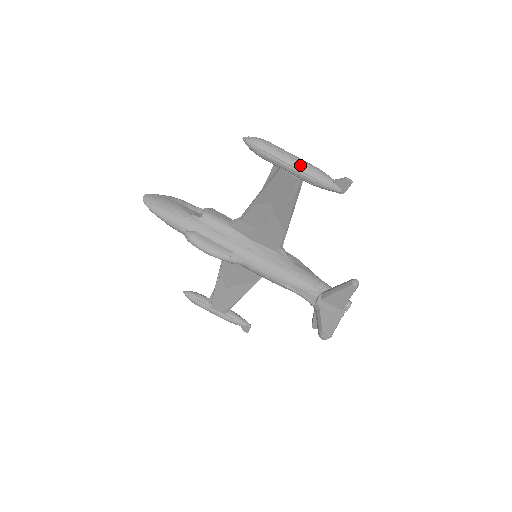
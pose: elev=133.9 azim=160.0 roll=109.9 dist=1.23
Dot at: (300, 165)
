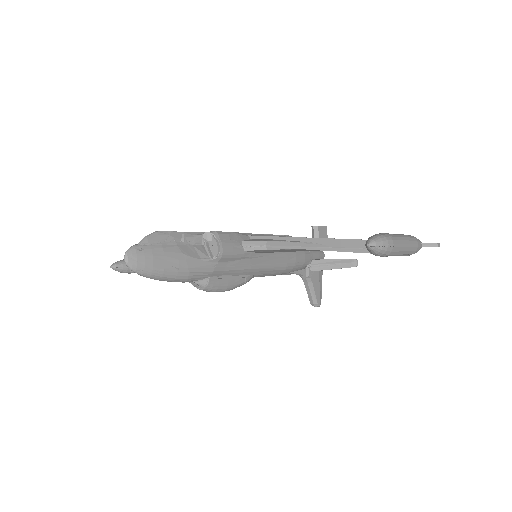
Dot at: (409, 250)
